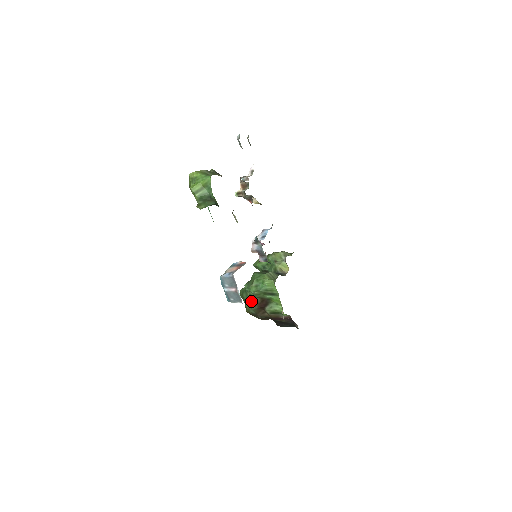
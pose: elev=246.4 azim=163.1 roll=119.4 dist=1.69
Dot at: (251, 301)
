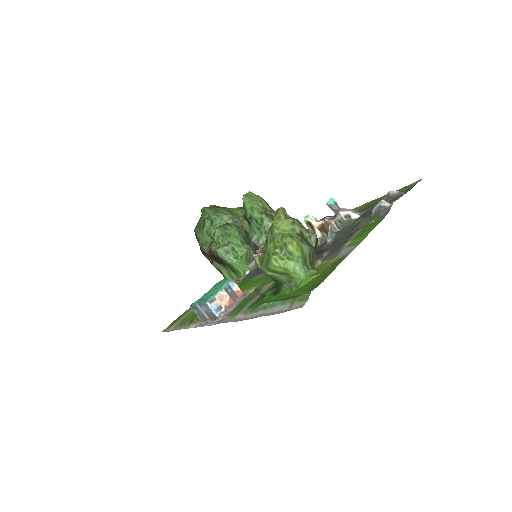
Dot at: (208, 242)
